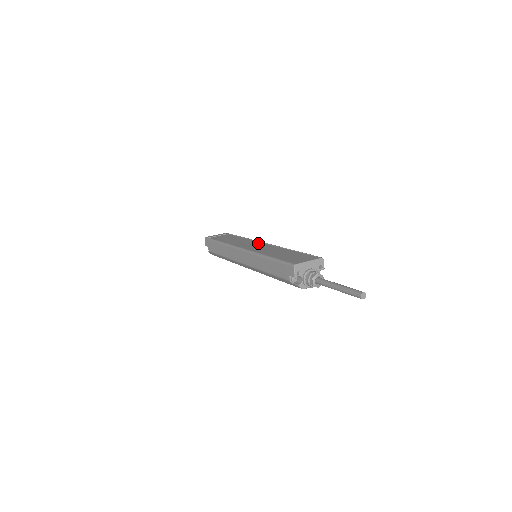
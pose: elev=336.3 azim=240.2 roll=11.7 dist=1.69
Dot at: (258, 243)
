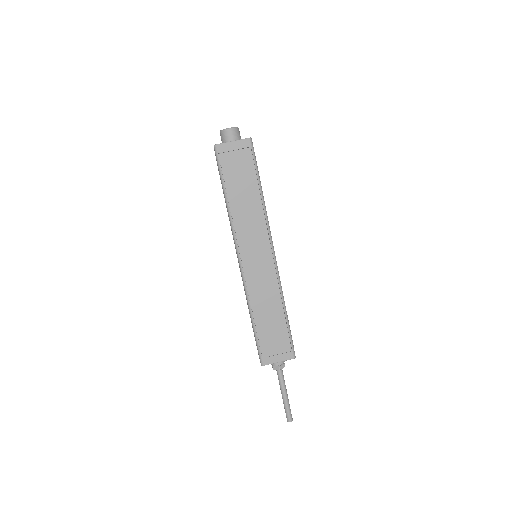
Dot at: (265, 247)
